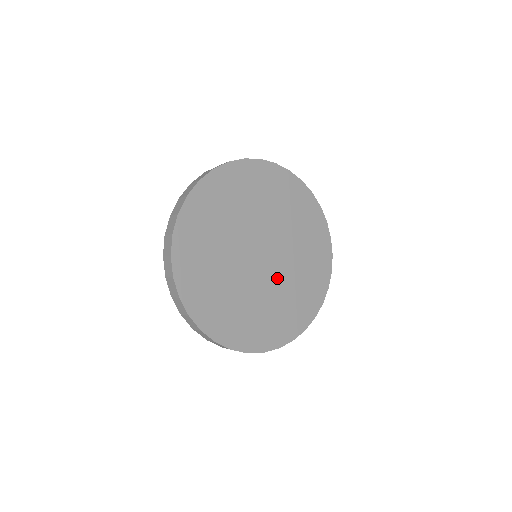
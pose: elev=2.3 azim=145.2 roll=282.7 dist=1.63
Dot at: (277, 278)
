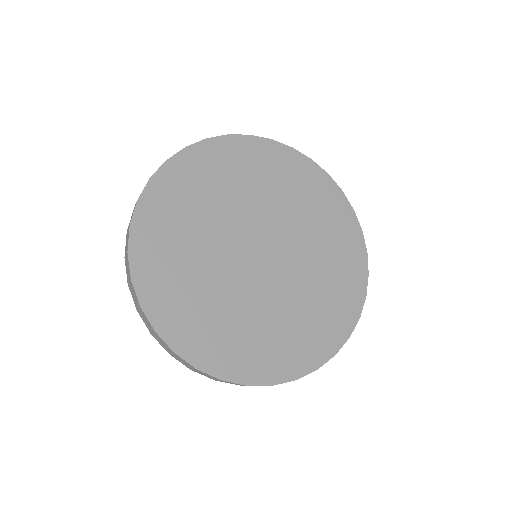
Dot at: (294, 271)
